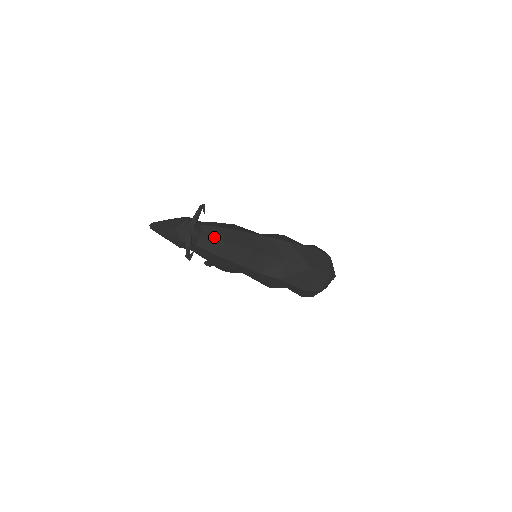
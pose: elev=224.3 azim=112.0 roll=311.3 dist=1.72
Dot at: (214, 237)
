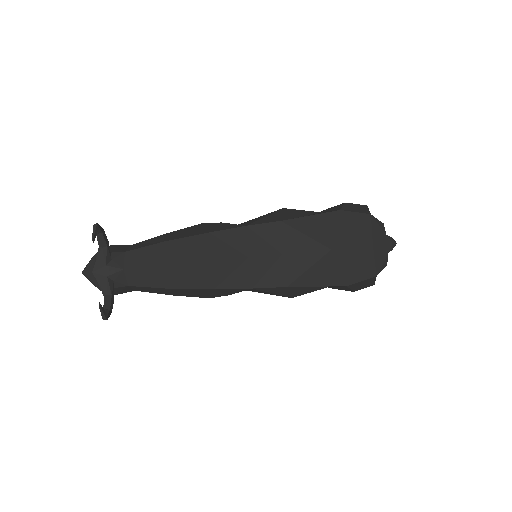
Dot at: (145, 264)
